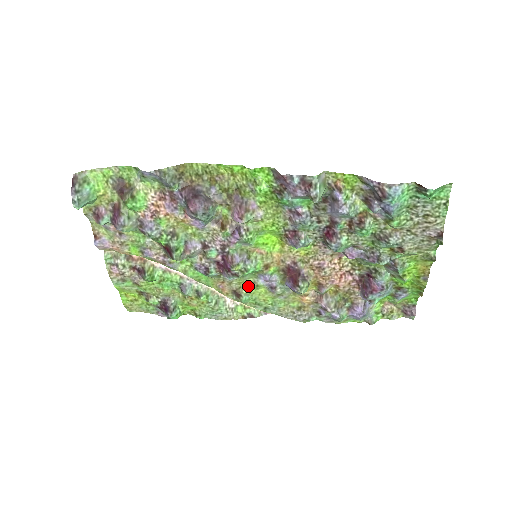
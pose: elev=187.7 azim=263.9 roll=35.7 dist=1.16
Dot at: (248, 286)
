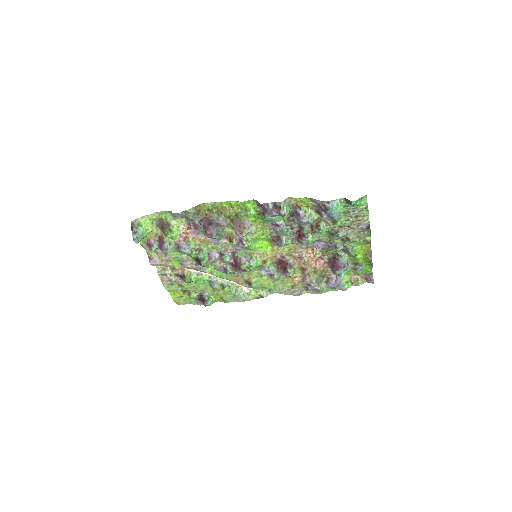
Dot at: (255, 276)
